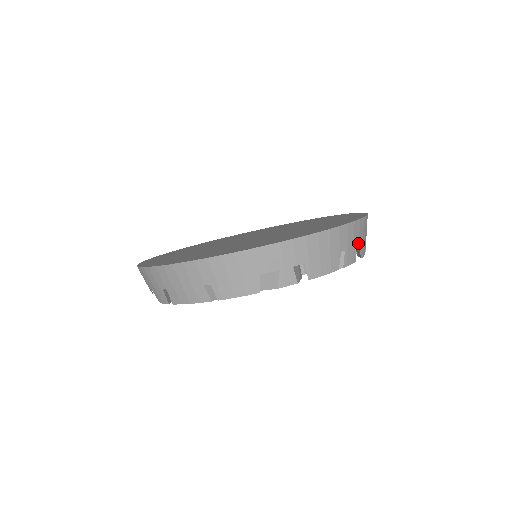
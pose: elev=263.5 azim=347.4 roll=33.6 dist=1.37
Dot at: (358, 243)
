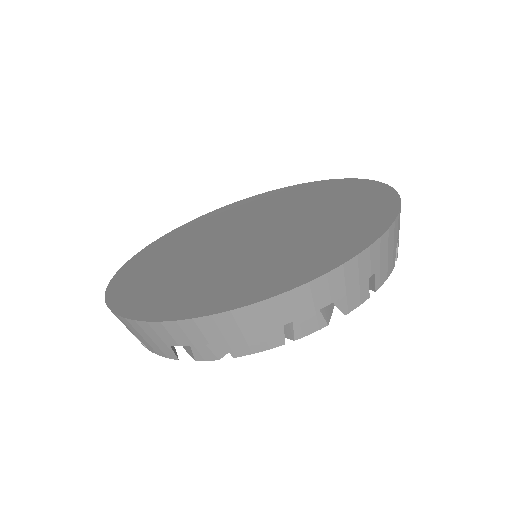
Dot at: (329, 302)
